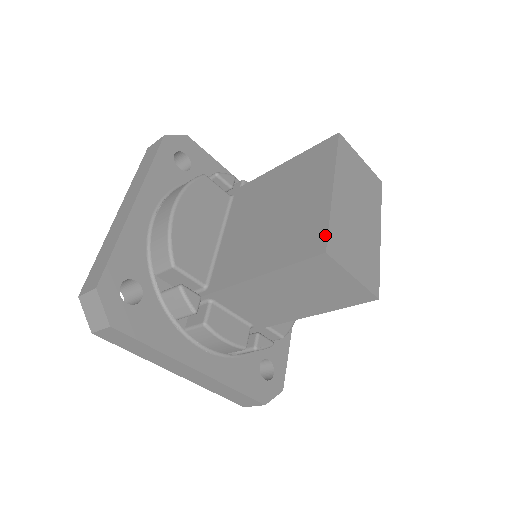
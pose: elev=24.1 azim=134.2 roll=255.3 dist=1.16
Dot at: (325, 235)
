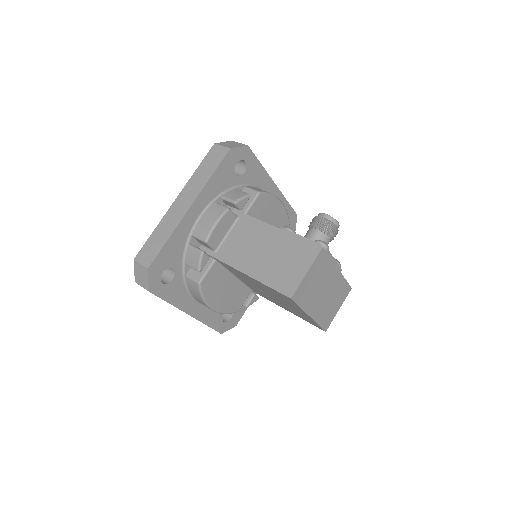
Dot at: (321, 328)
